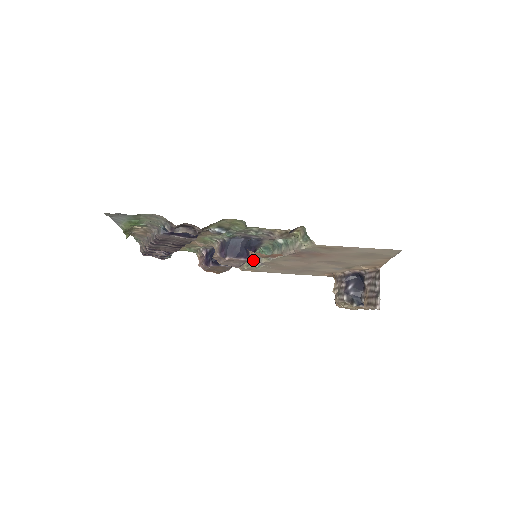
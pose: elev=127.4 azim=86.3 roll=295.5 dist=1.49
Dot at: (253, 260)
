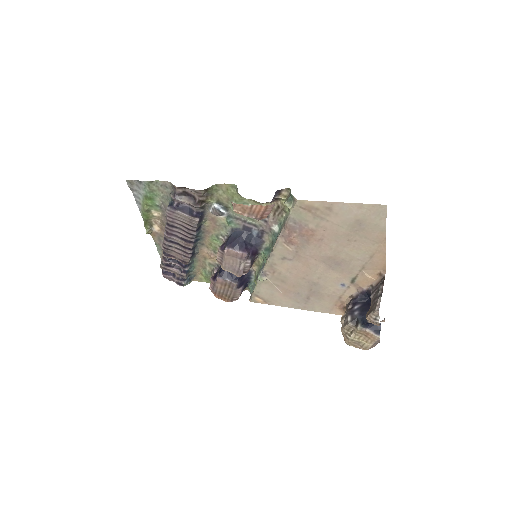
Dot at: occluded
